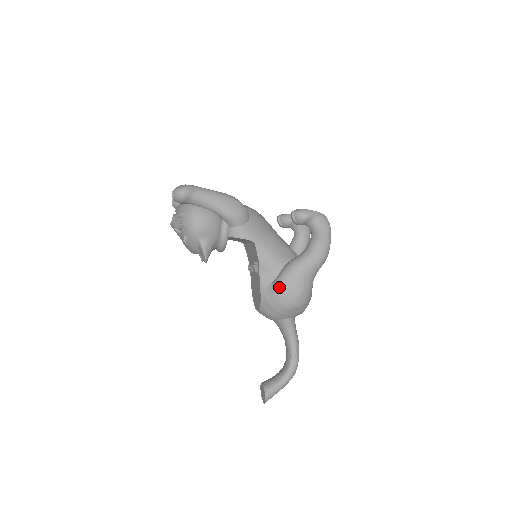
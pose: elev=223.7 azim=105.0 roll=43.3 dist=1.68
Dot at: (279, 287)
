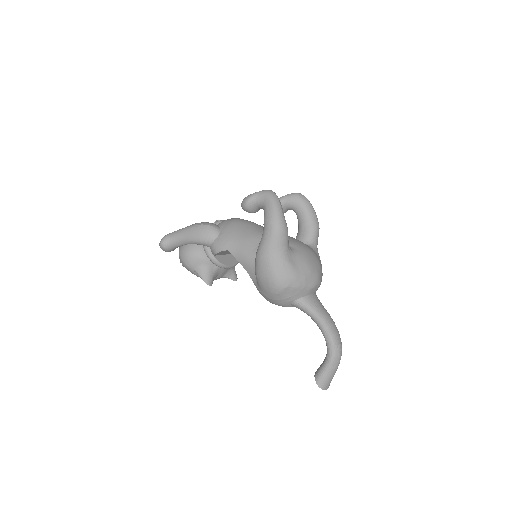
Dot at: (257, 279)
